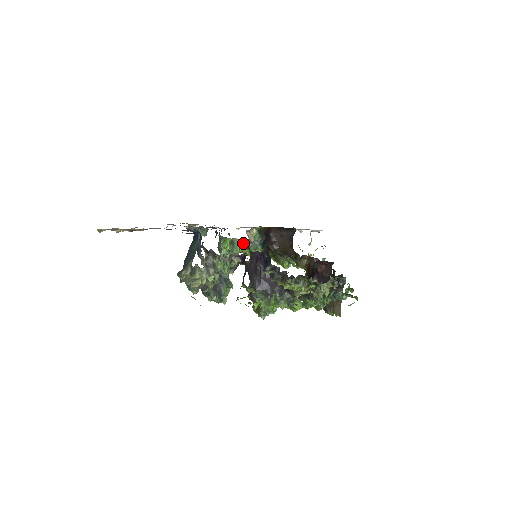
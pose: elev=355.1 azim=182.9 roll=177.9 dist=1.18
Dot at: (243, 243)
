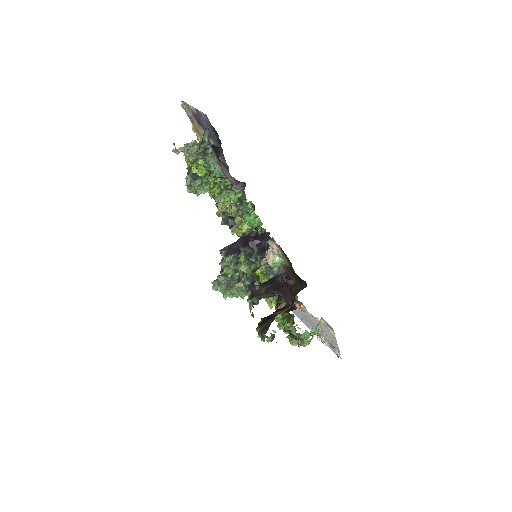
Dot at: (265, 269)
